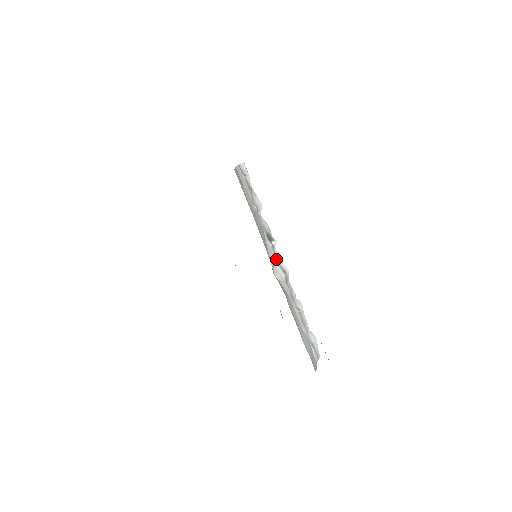
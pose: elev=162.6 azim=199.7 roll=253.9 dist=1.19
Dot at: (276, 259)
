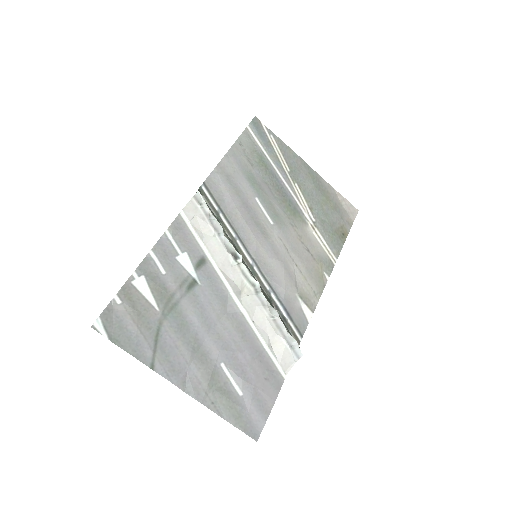
Dot at: (244, 275)
